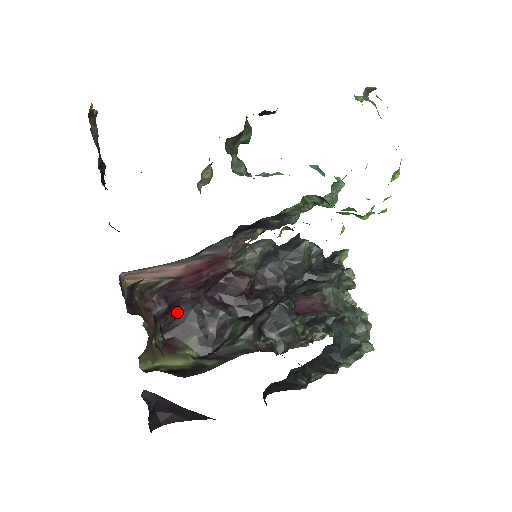
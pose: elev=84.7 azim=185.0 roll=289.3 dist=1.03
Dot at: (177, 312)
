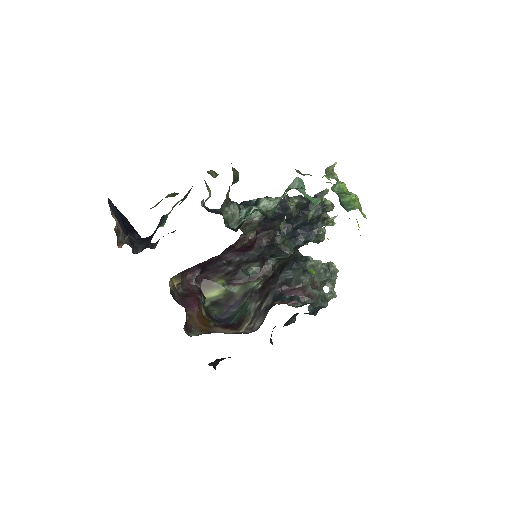
Dot at: (207, 267)
